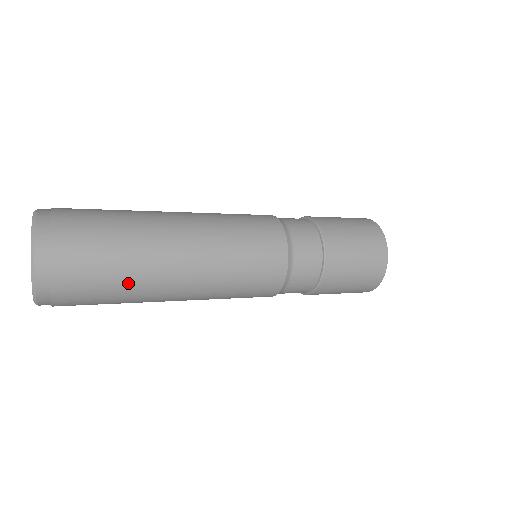
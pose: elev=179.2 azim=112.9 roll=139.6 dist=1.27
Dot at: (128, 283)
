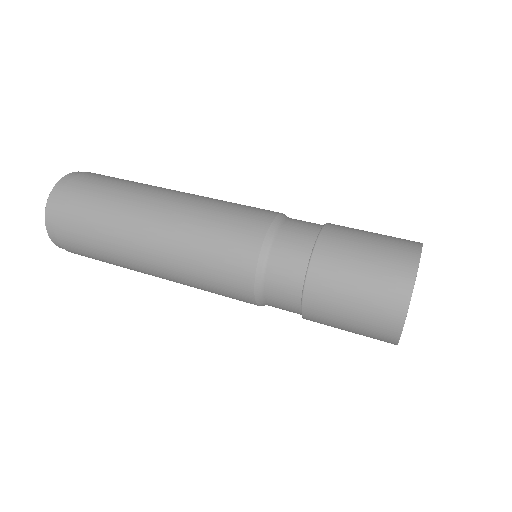
Dot at: (106, 250)
